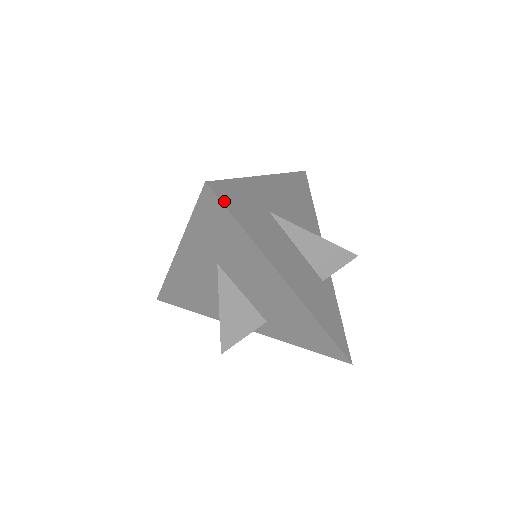
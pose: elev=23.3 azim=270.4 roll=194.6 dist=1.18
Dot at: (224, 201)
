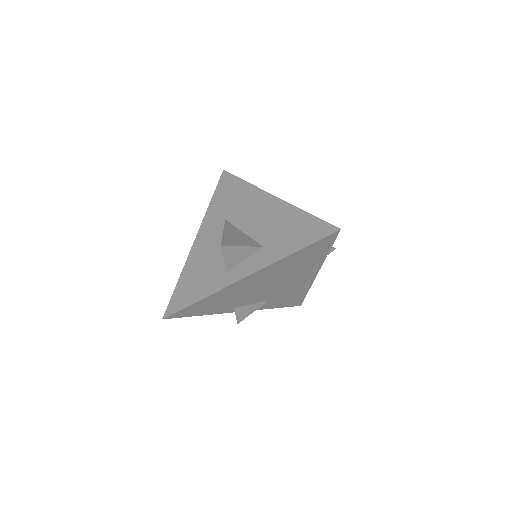
Dot at: (232, 176)
